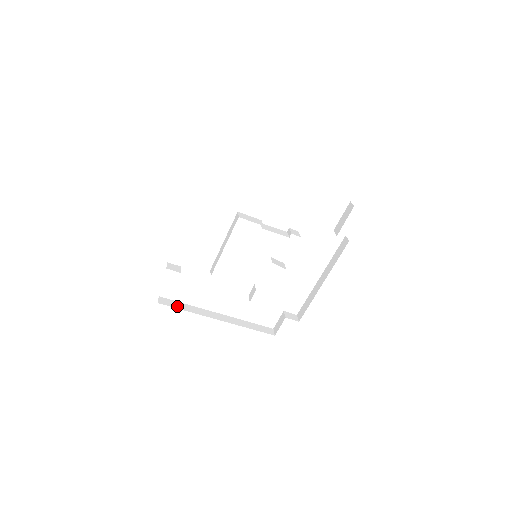
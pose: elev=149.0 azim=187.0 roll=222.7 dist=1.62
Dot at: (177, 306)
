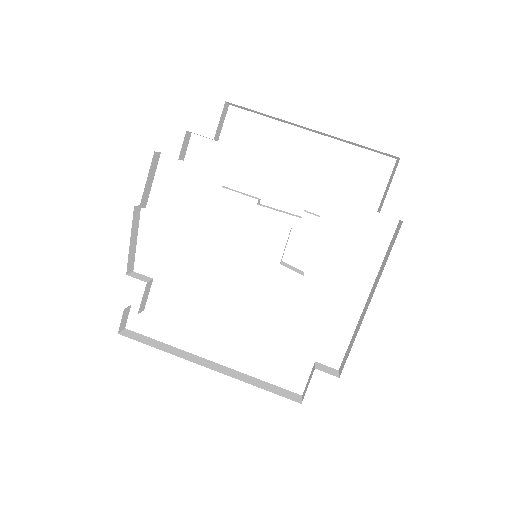
Dot at: (147, 342)
